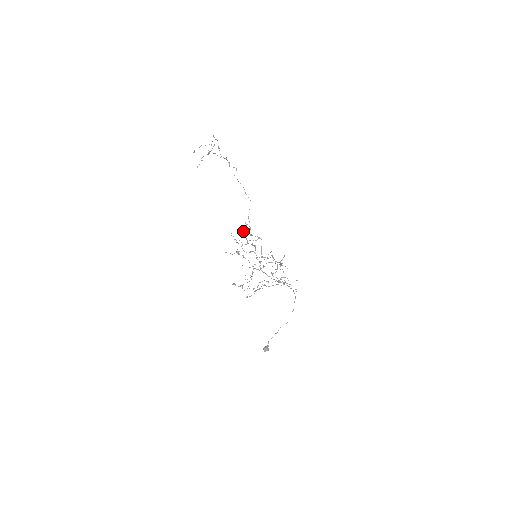
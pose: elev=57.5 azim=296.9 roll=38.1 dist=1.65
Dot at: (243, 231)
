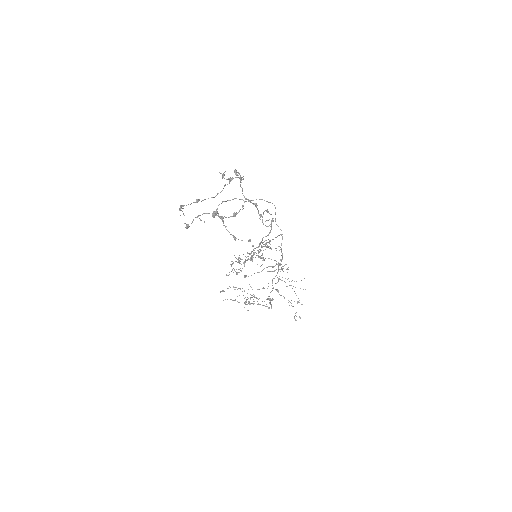
Dot at: occluded
